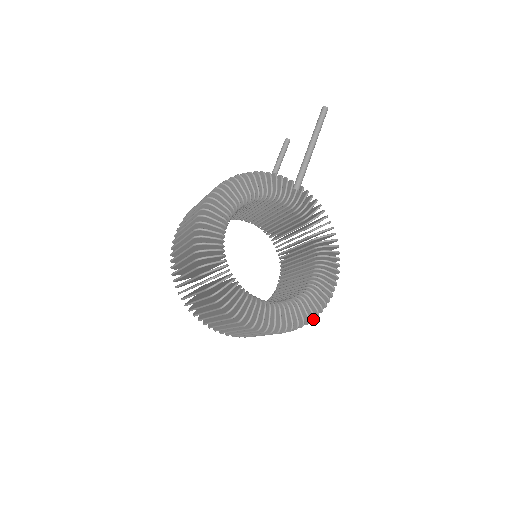
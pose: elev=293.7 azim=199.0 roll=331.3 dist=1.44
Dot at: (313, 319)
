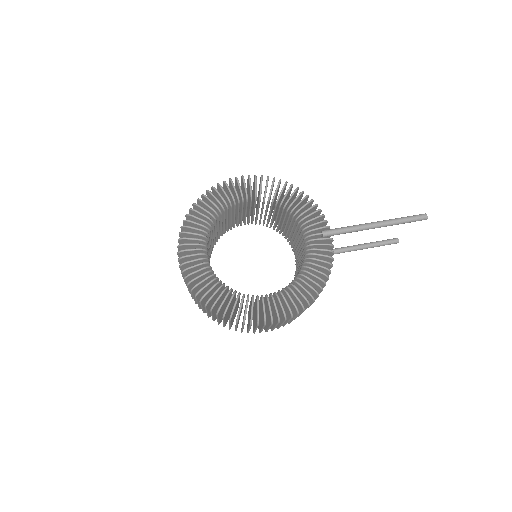
Dot at: (223, 315)
